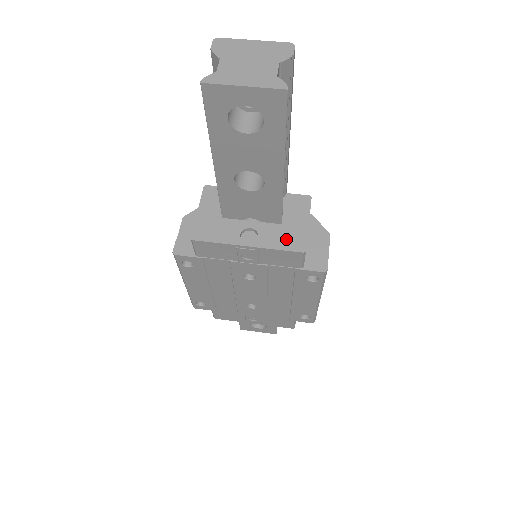
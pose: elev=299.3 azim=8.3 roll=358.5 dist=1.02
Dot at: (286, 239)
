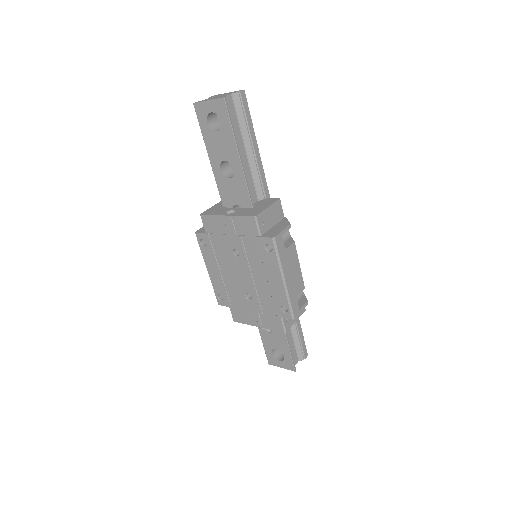
Dot at: (249, 212)
